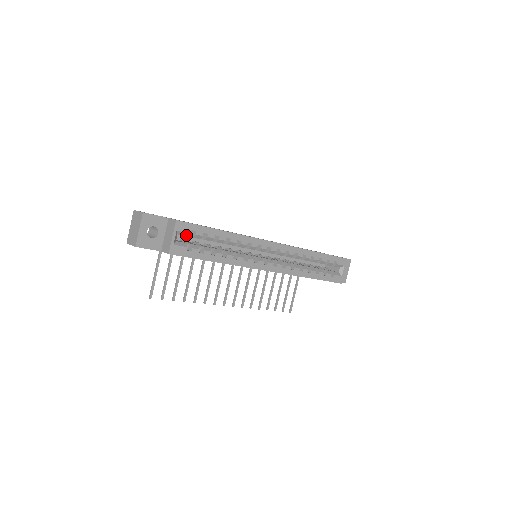
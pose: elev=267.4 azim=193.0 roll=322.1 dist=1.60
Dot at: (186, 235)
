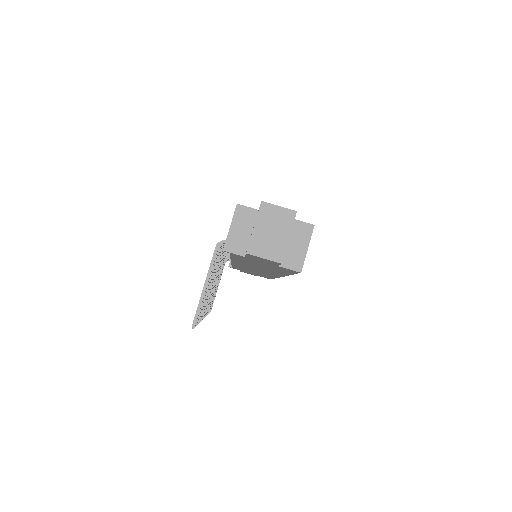
Dot at: occluded
